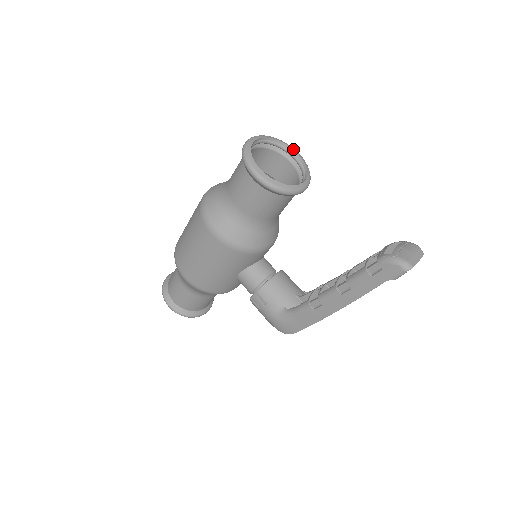
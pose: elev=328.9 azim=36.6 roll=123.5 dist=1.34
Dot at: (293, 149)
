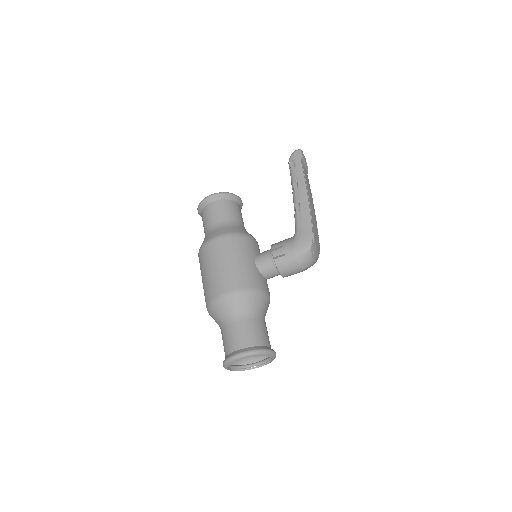
Dot at: occluded
